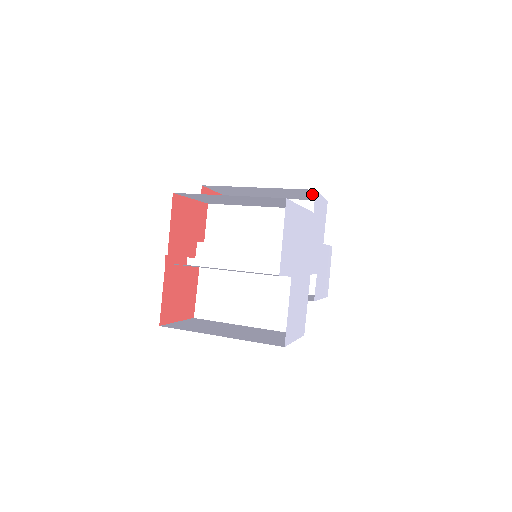
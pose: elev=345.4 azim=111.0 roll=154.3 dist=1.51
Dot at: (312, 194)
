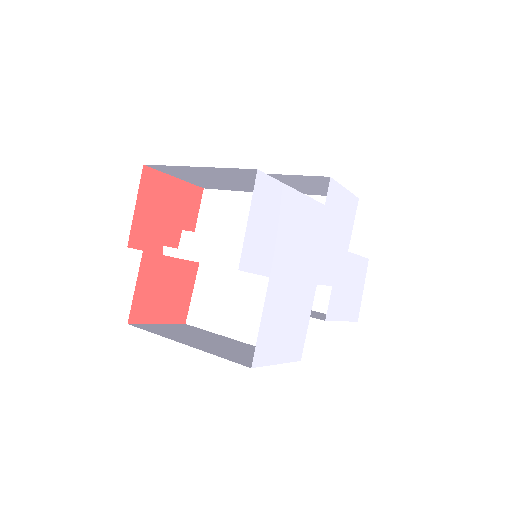
Dot at: occluded
